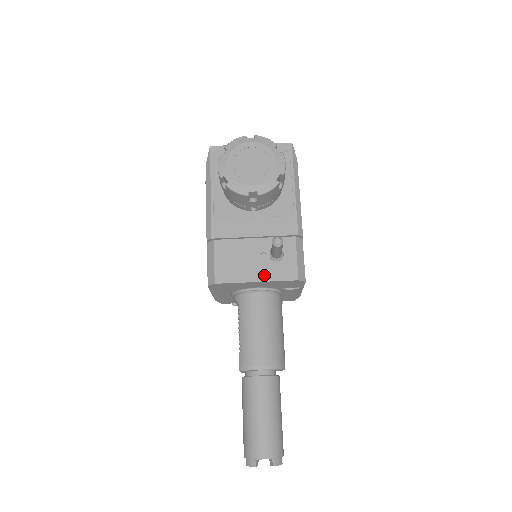
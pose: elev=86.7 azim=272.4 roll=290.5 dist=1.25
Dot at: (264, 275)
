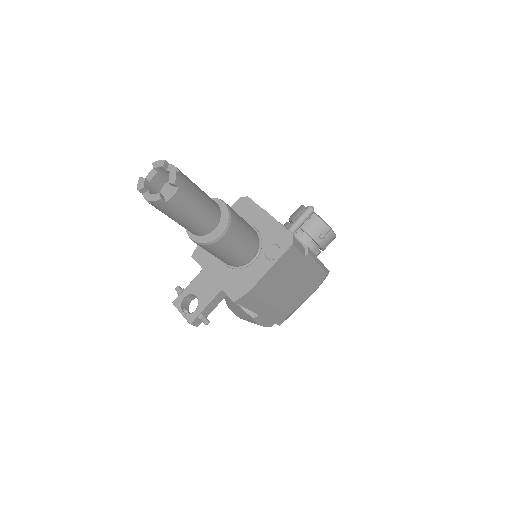
Dot at: occluded
